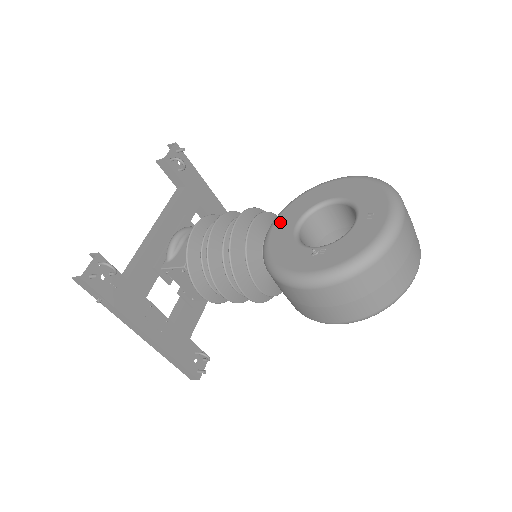
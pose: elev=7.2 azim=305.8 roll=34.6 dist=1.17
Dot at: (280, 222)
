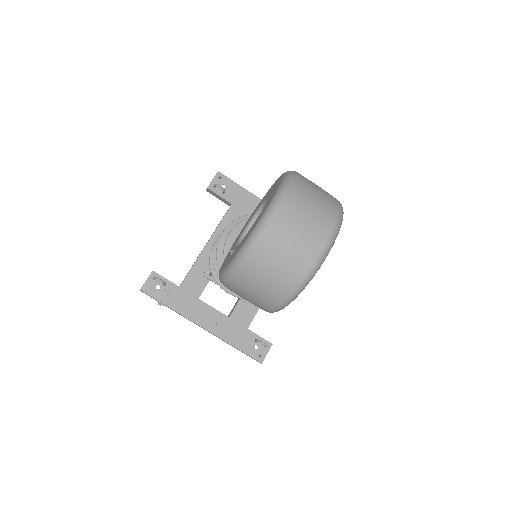
Dot at: occluded
